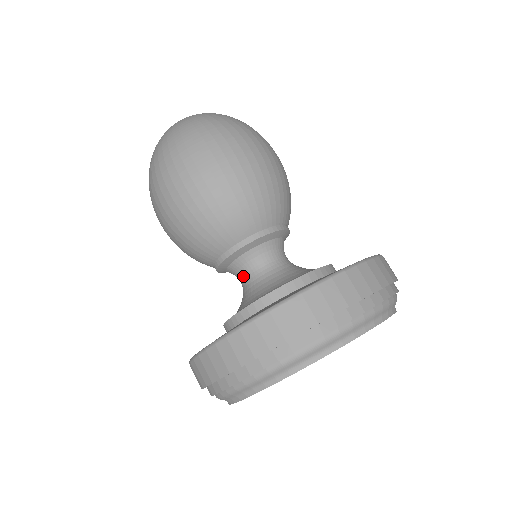
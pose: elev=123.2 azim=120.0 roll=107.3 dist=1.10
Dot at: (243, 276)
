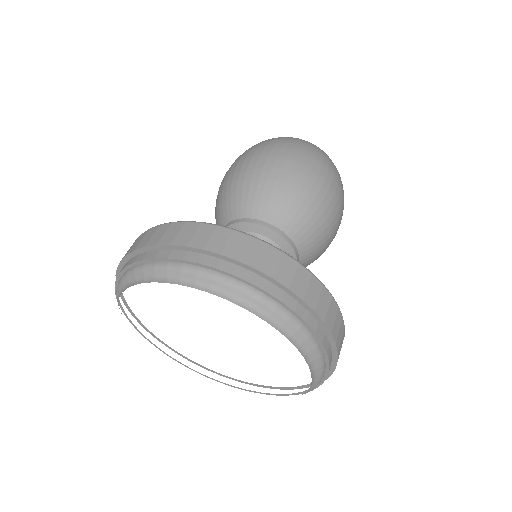
Dot at: occluded
